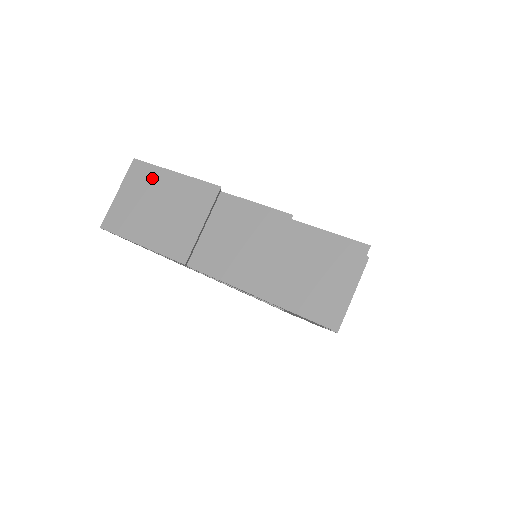
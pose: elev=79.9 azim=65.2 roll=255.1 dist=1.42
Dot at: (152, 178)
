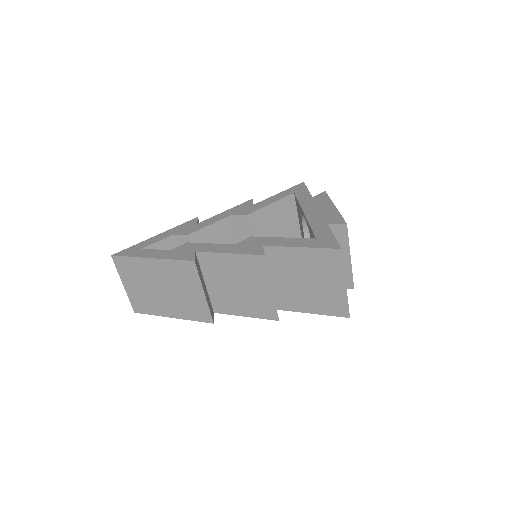
Dot at: (138, 268)
